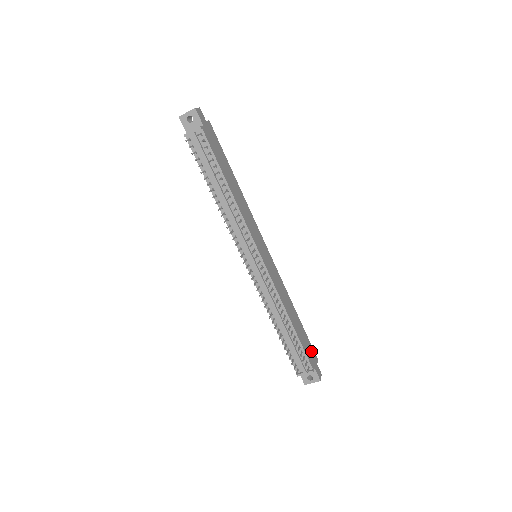
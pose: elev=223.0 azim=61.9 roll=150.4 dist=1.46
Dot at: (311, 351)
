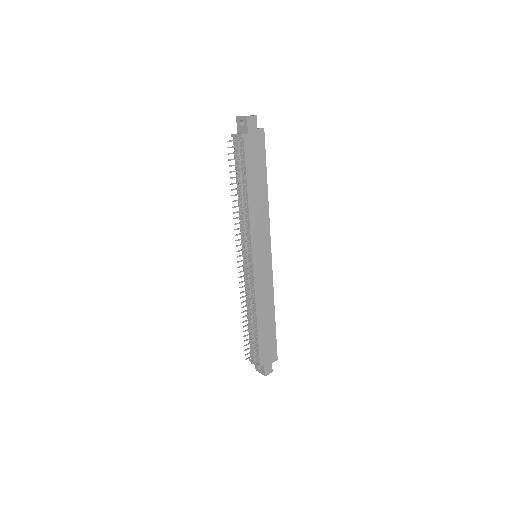
Dot at: (271, 351)
